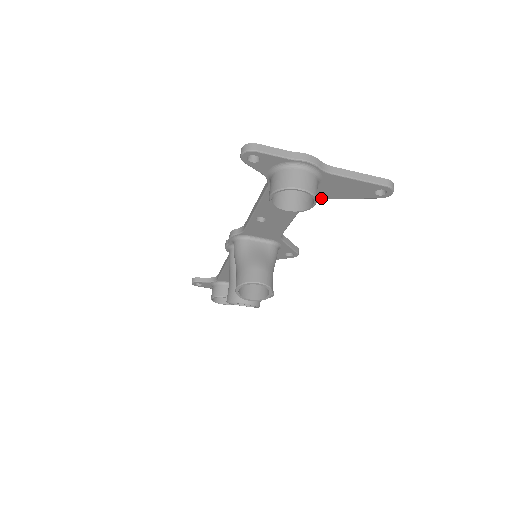
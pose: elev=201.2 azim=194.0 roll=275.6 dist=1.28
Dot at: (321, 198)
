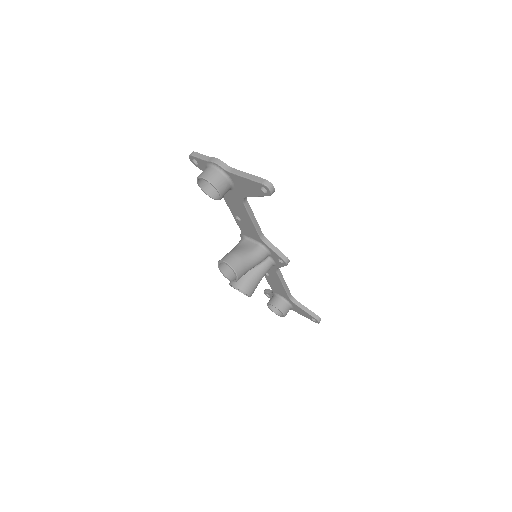
Dot at: (245, 196)
